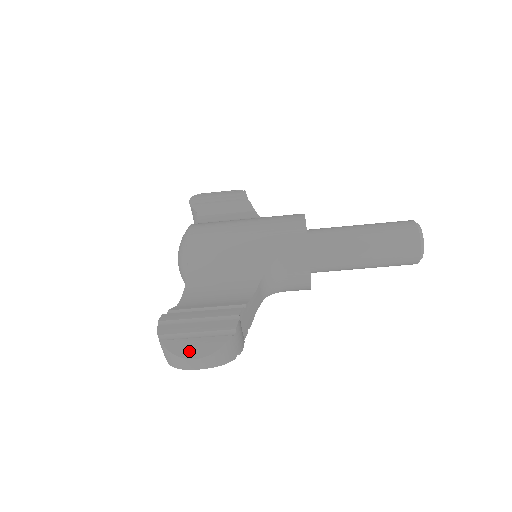
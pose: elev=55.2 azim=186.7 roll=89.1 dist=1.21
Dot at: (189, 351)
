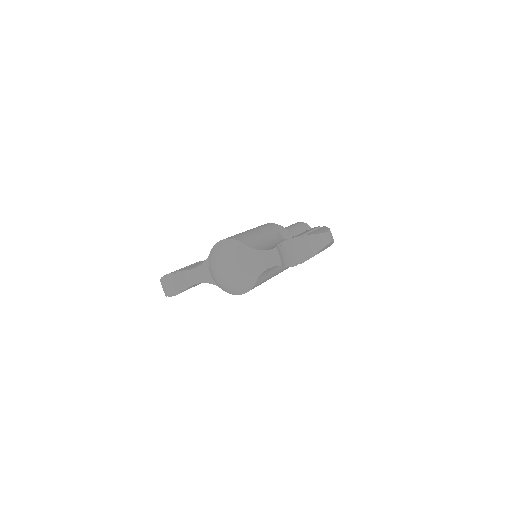
Dot at: (321, 231)
